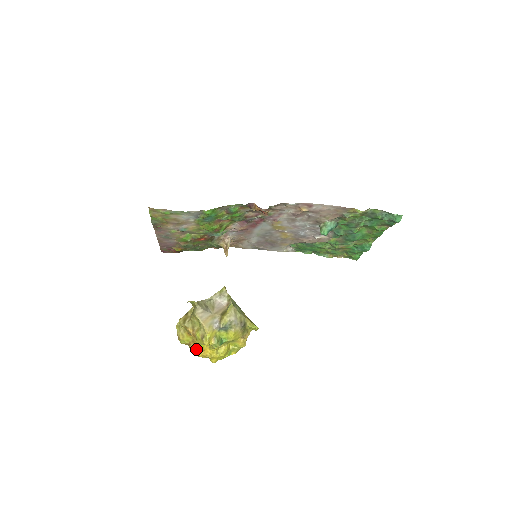
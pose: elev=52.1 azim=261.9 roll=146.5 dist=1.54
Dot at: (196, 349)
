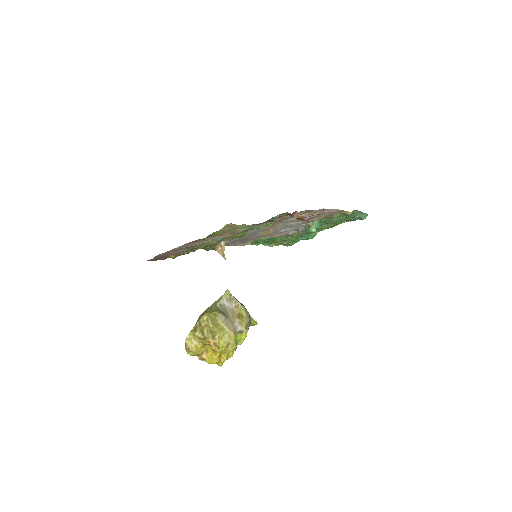
Dot at: (210, 357)
